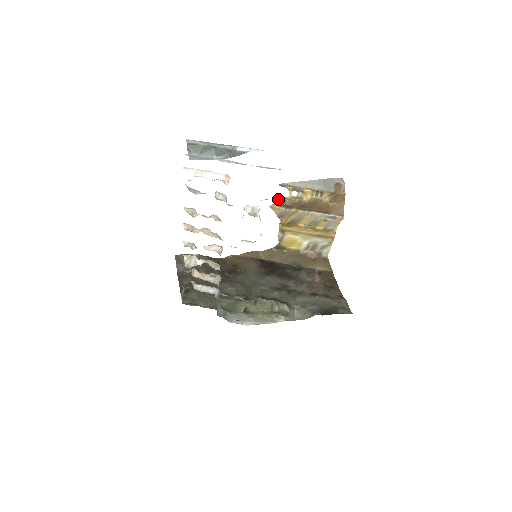
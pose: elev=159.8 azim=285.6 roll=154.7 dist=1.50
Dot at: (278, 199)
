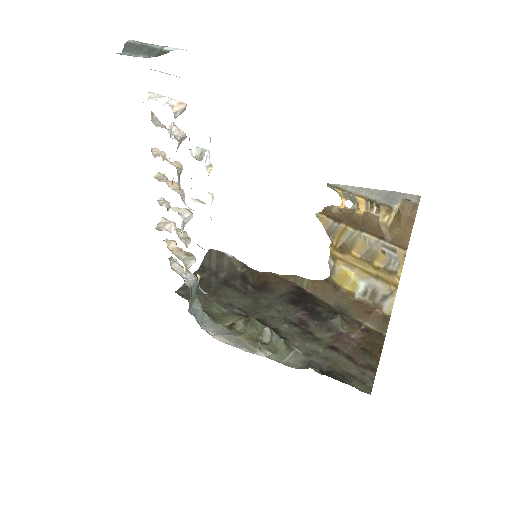
Dot at: (327, 206)
